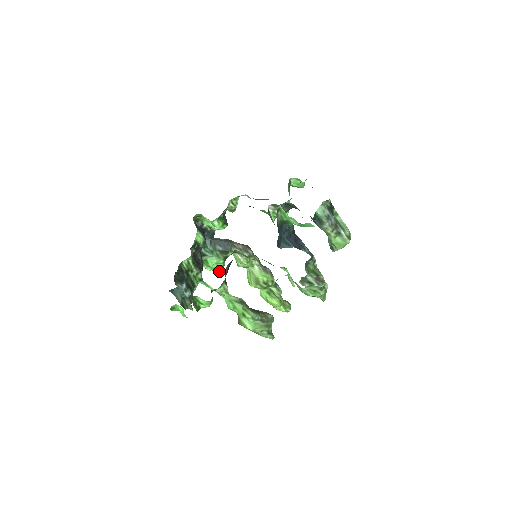
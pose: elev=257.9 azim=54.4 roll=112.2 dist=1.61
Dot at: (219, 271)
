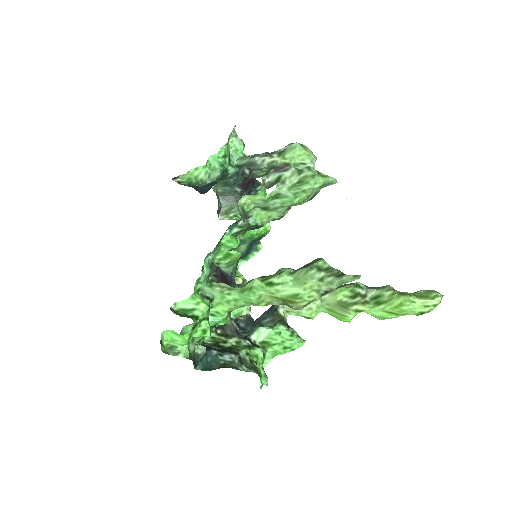
Dot at: (296, 343)
